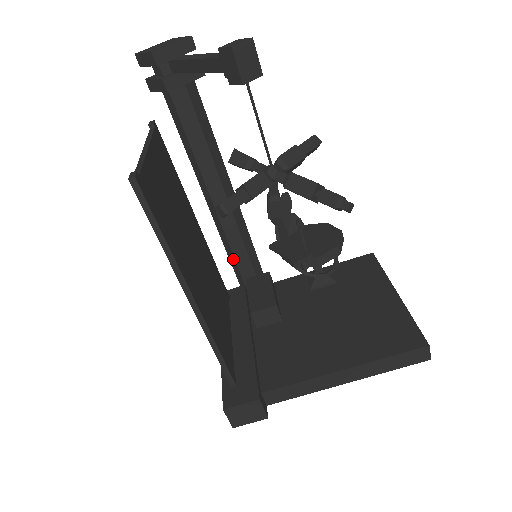
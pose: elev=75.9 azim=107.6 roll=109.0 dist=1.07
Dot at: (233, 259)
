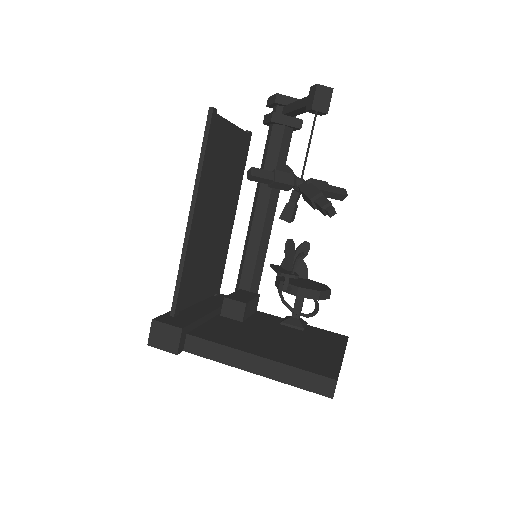
Dot at: (241, 271)
